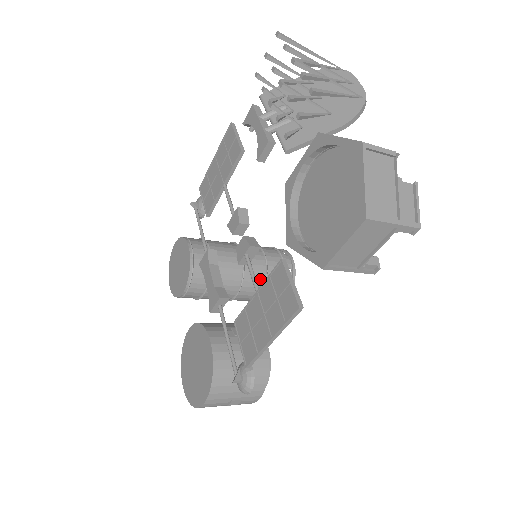
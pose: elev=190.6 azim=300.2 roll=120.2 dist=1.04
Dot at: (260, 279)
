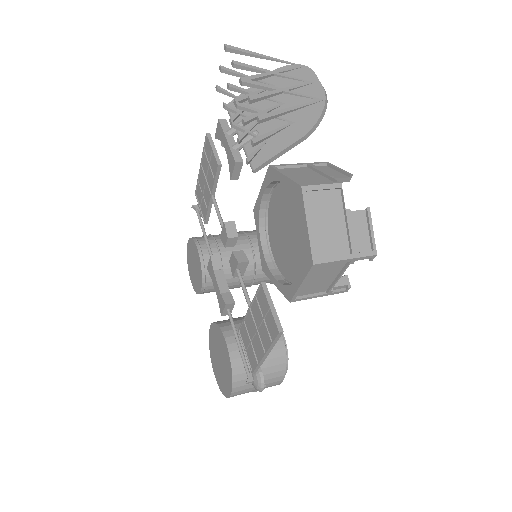
Dot at: occluded
